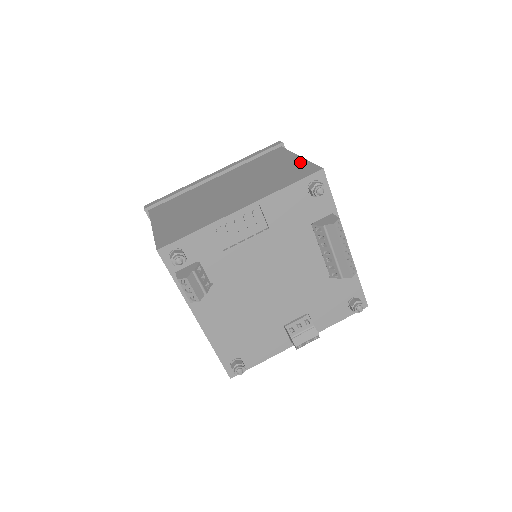
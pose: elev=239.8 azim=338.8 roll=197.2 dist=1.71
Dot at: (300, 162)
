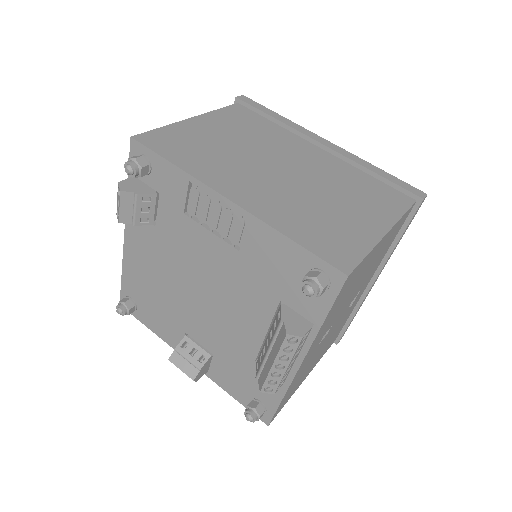
Dot at: (367, 238)
